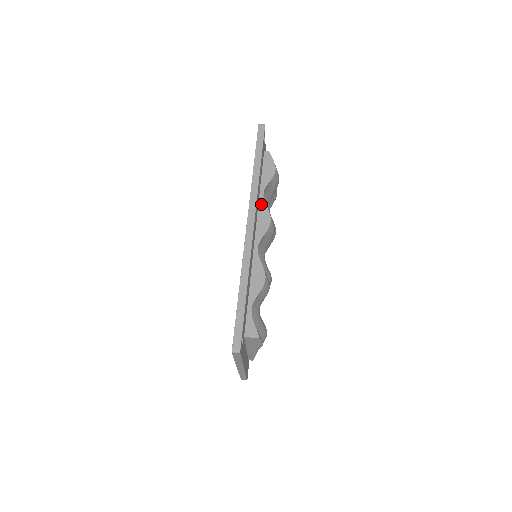
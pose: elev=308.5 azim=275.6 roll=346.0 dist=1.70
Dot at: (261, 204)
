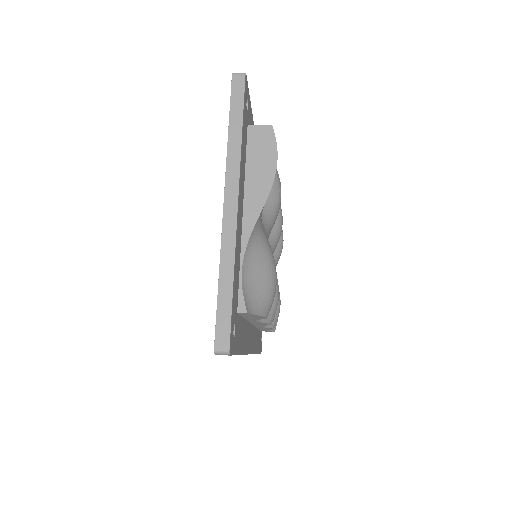
Dot at: occluded
